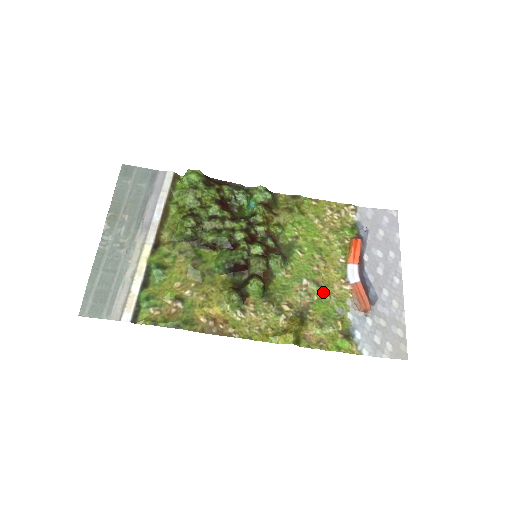
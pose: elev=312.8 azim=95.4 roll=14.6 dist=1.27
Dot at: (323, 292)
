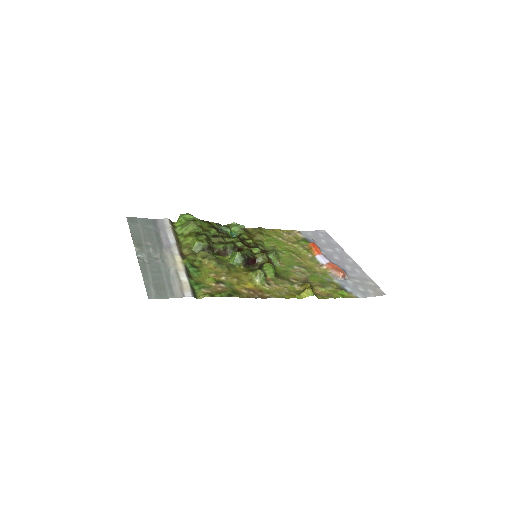
Dot at: (311, 271)
